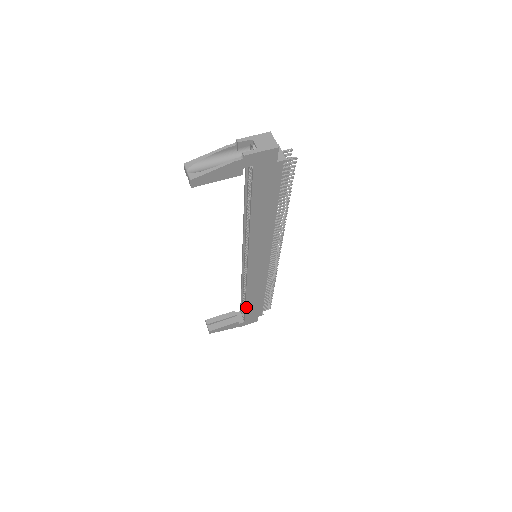
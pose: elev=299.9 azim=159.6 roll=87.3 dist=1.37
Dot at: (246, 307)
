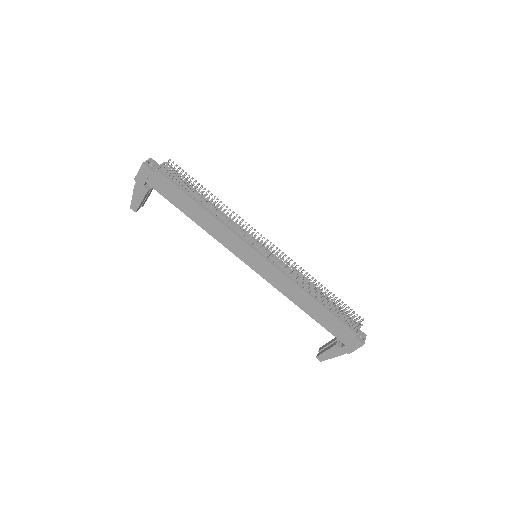
Dot at: (317, 321)
